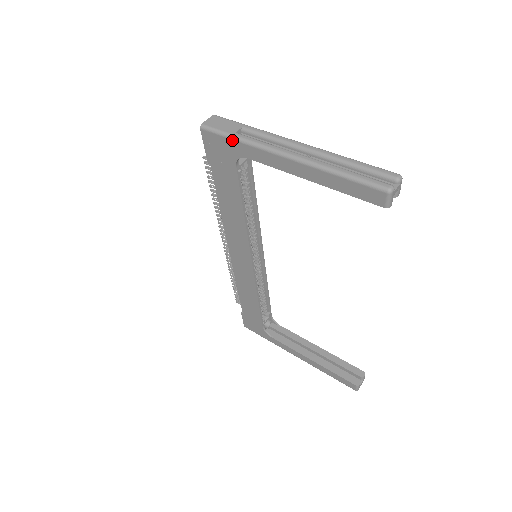
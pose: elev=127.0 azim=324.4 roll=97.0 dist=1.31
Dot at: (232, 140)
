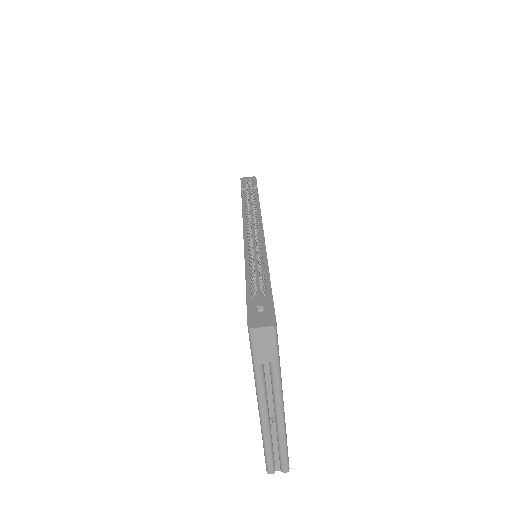
Dot at: (252, 361)
